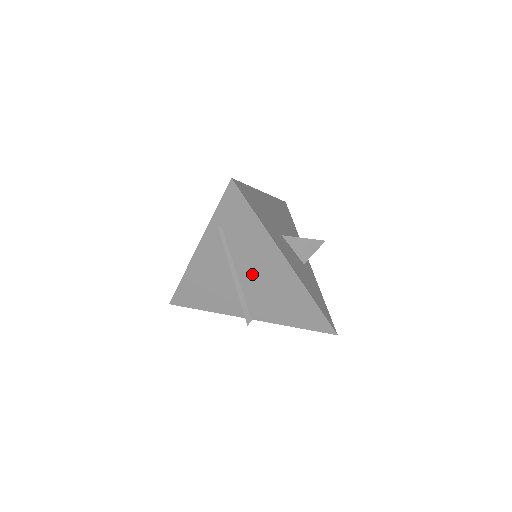
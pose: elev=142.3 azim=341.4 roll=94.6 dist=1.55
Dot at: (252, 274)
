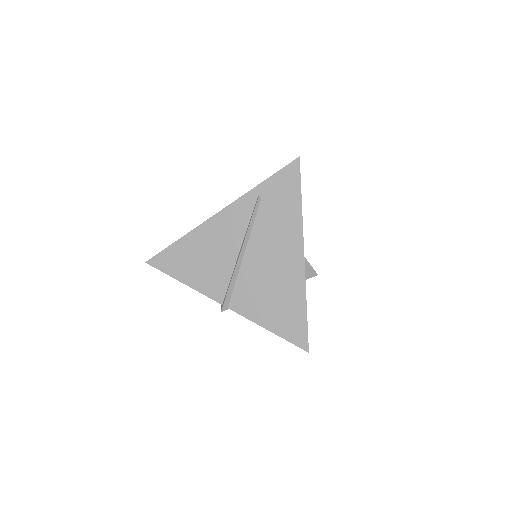
Dot at: (261, 255)
